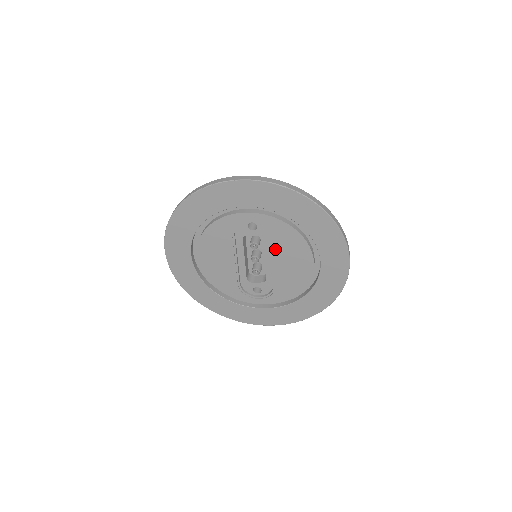
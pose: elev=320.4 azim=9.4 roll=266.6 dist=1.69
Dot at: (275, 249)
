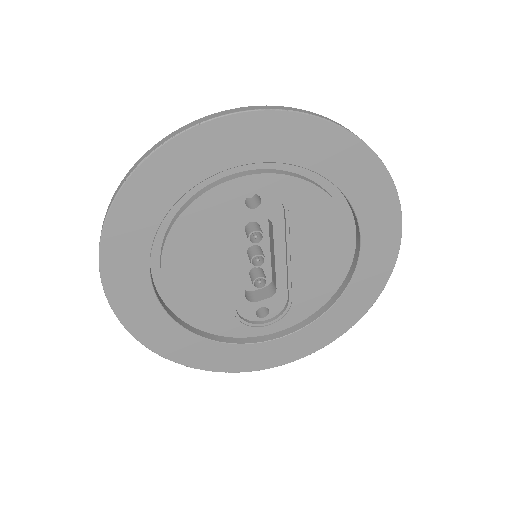
Dot at: (292, 233)
